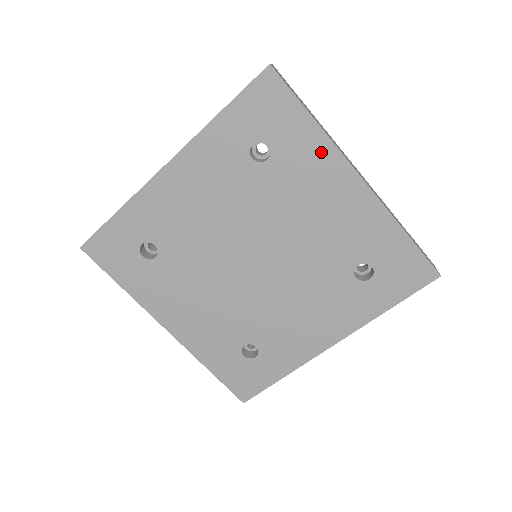
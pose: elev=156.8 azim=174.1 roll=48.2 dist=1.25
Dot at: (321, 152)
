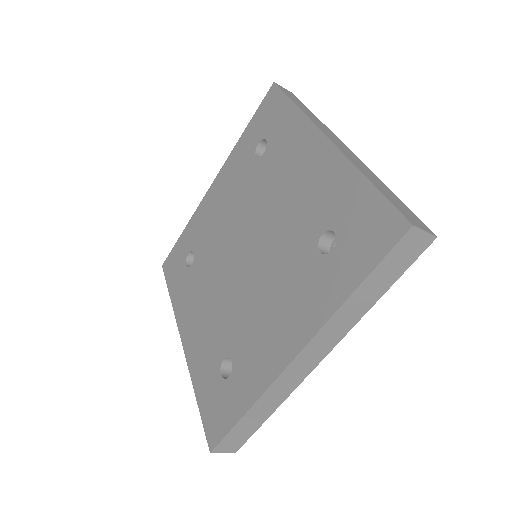
Dot at: (298, 128)
